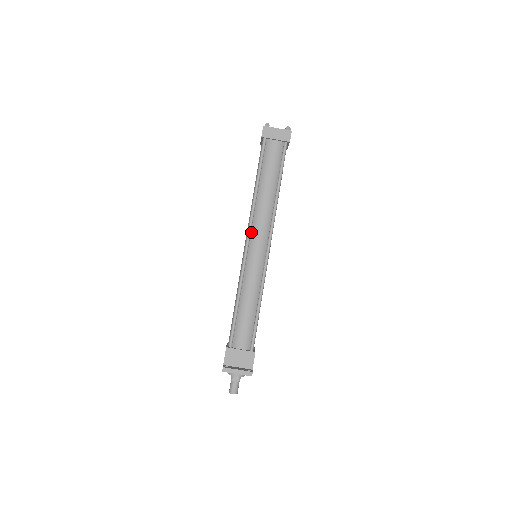
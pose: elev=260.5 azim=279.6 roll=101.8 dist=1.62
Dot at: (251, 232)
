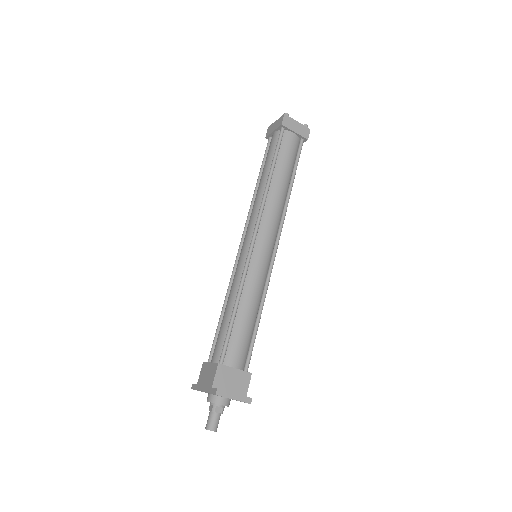
Dot at: (259, 225)
